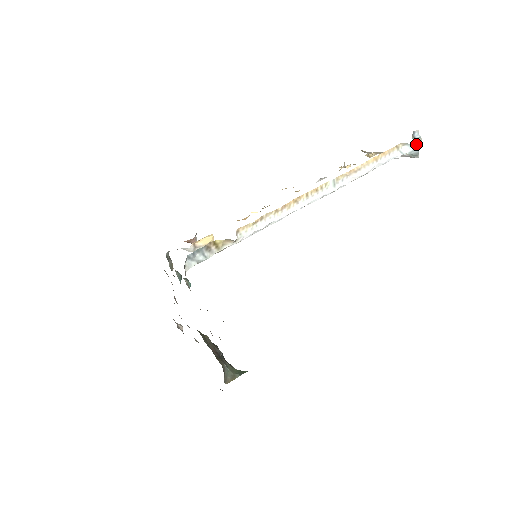
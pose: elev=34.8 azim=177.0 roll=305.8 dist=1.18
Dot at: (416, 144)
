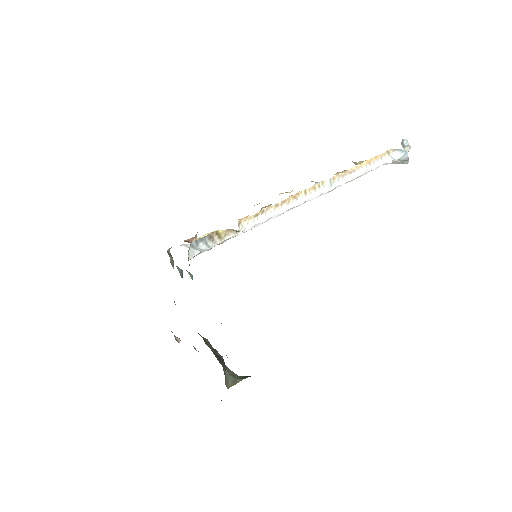
Dot at: (406, 150)
